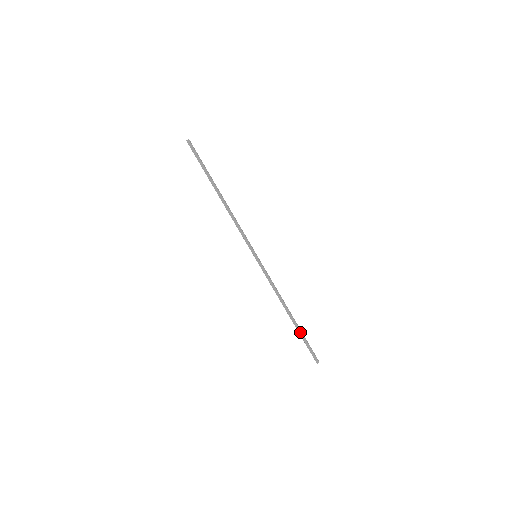
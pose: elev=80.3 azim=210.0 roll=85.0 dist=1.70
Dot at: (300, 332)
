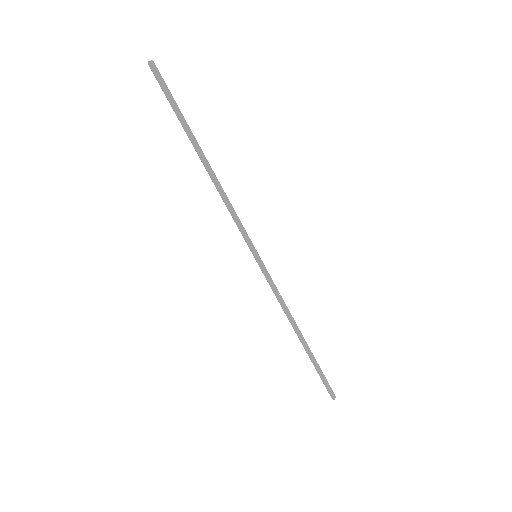
Dot at: (312, 360)
